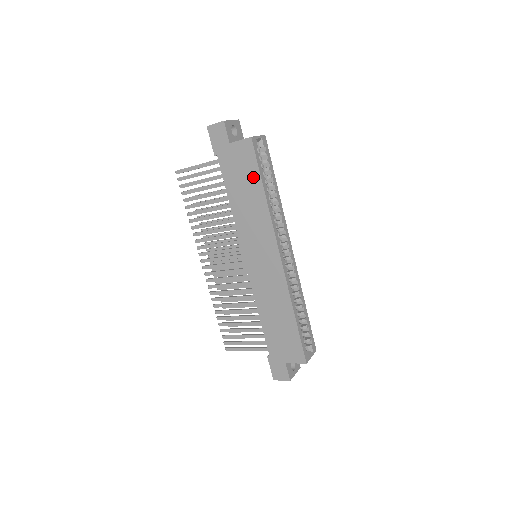
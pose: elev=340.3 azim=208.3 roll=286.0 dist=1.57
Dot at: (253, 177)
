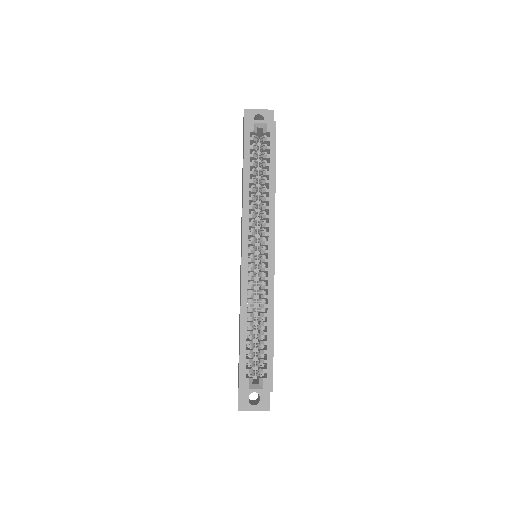
Dot at: occluded
